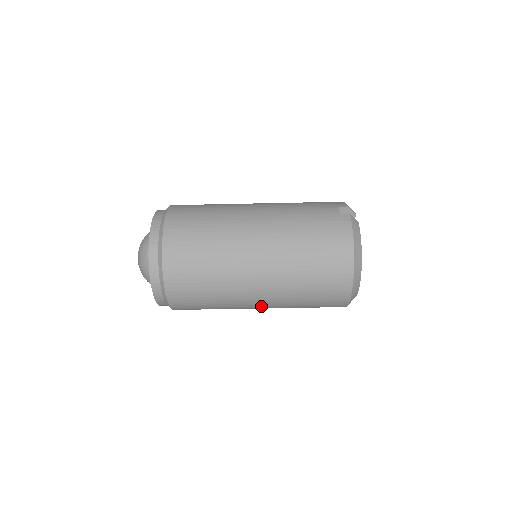
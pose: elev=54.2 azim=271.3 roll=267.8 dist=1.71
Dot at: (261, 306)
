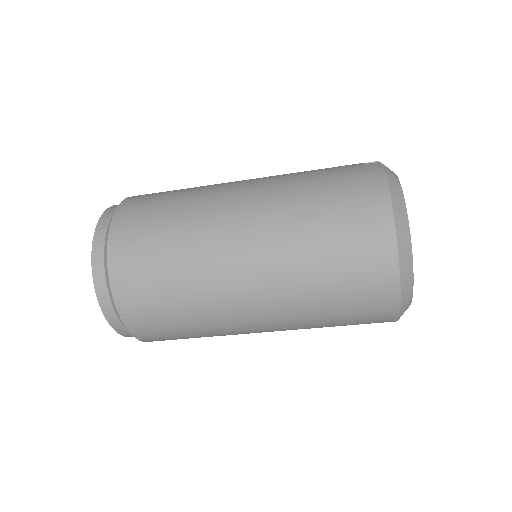
Dot at: (258, 315)
